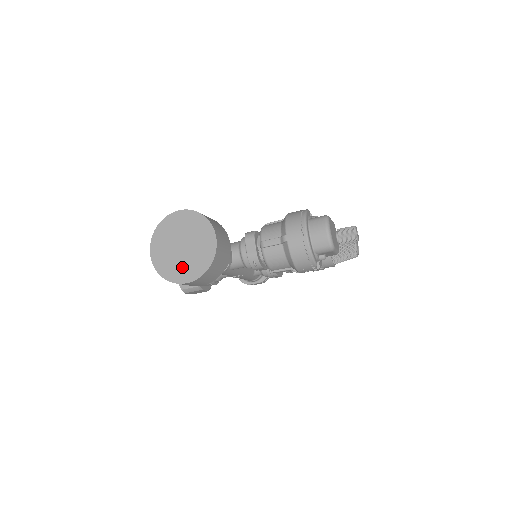
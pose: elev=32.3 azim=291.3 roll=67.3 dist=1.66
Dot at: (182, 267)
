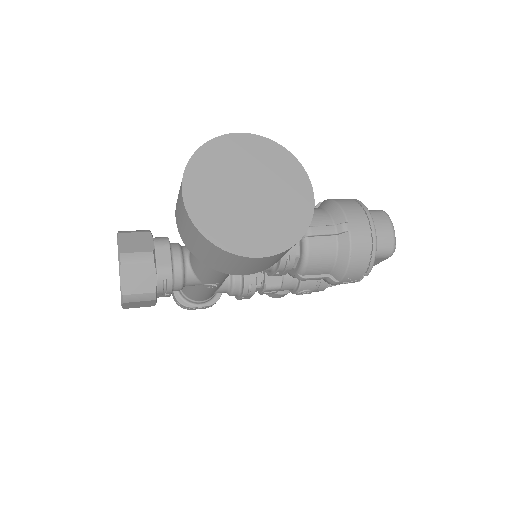
Dot at: (251, 228)
